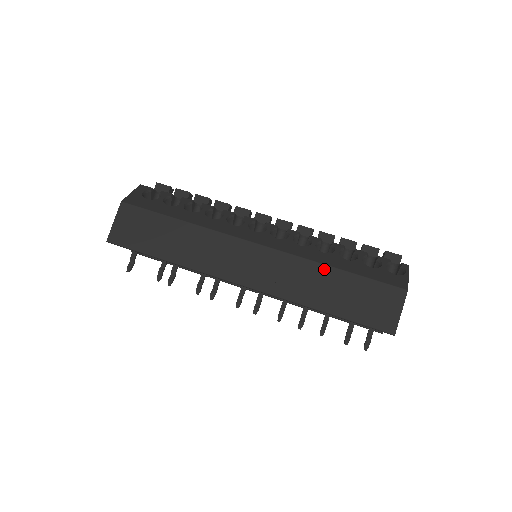
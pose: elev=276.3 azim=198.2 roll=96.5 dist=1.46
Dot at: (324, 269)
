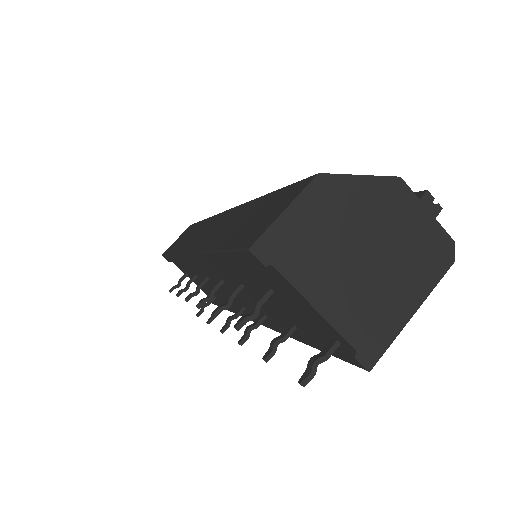
Dot at: (252, 203)
